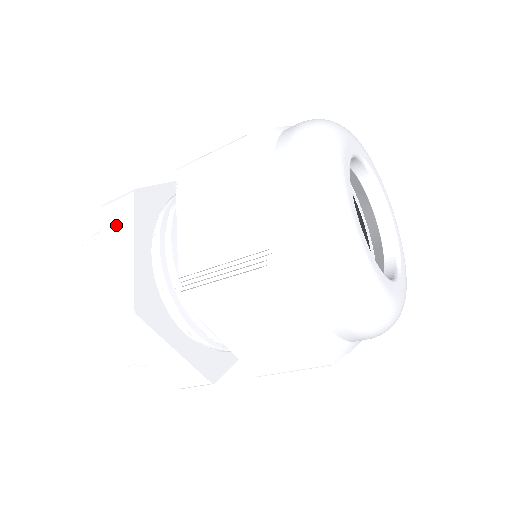
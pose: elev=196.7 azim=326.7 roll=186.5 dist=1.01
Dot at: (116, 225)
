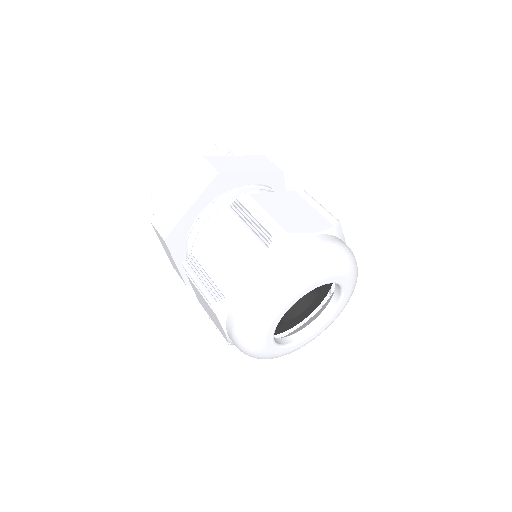
Dot at: (195, 181)
